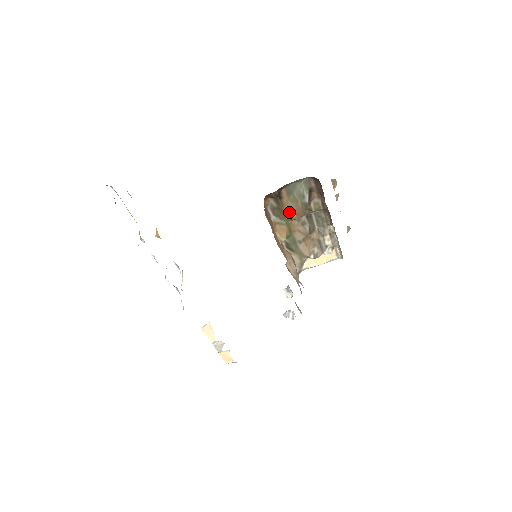
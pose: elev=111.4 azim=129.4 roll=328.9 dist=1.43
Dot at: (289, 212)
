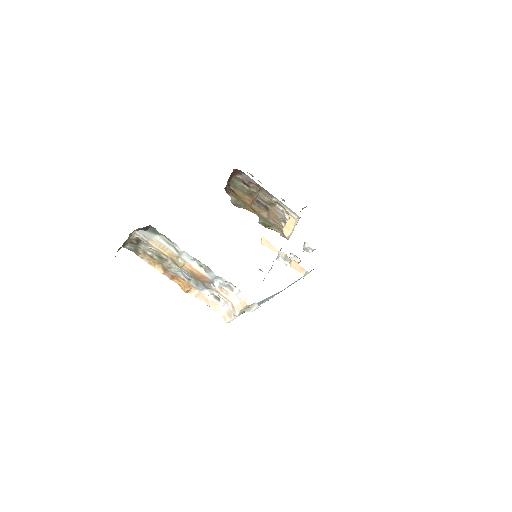
Dot at: (245, 198)
